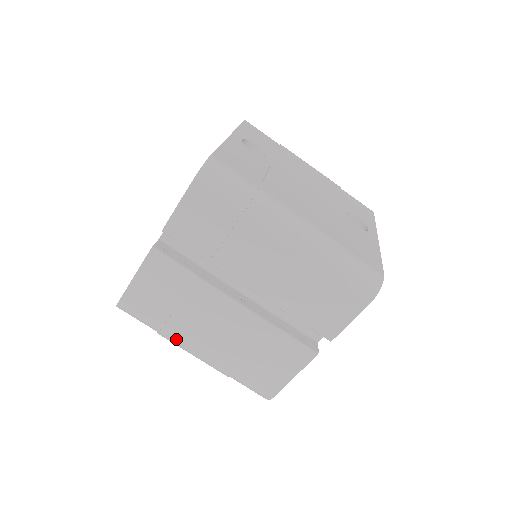
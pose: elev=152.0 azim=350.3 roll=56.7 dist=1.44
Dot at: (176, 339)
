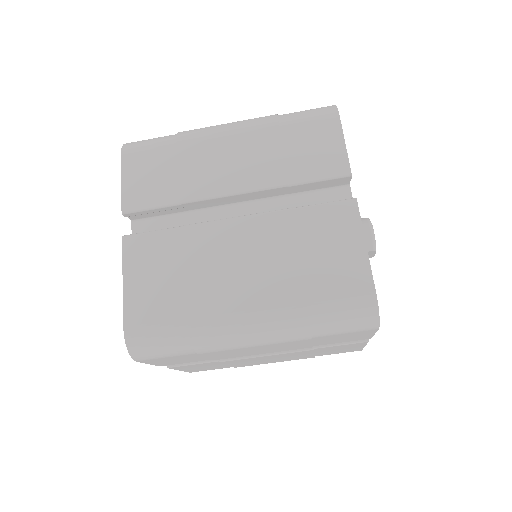
Dot at: (212, 321)
